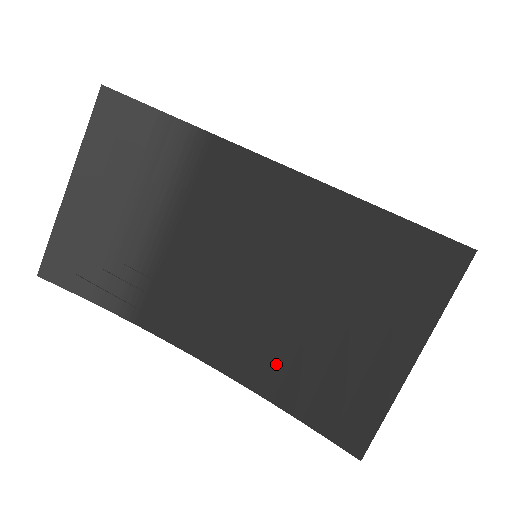
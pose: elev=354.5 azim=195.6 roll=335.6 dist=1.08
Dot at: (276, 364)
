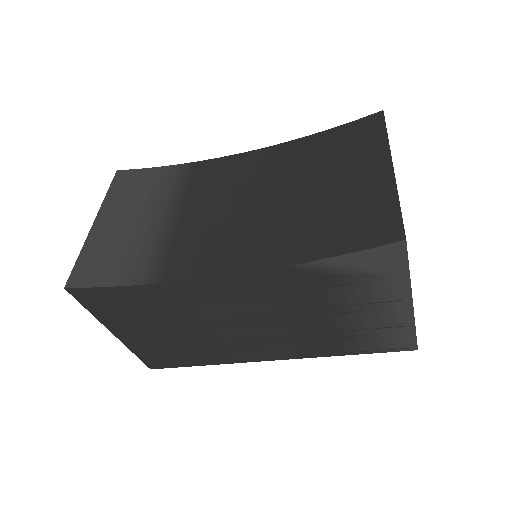
Dot at: (296, 237)
